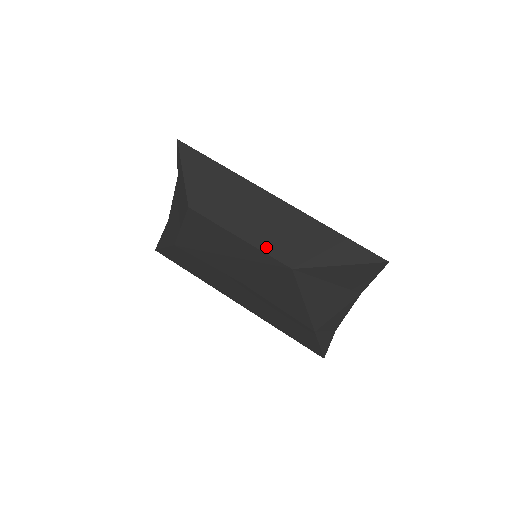
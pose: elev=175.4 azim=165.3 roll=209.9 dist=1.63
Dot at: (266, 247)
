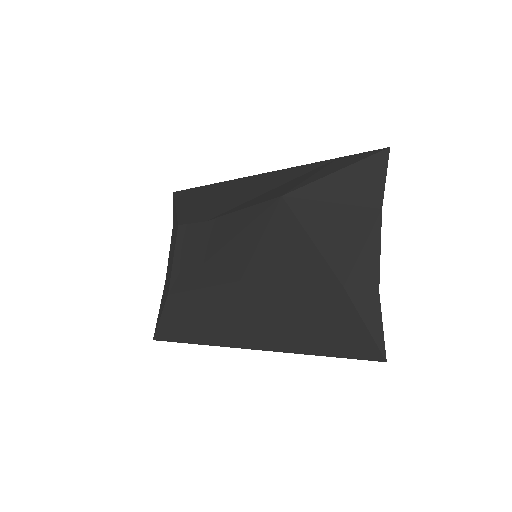
Dot at: (253, 203)
